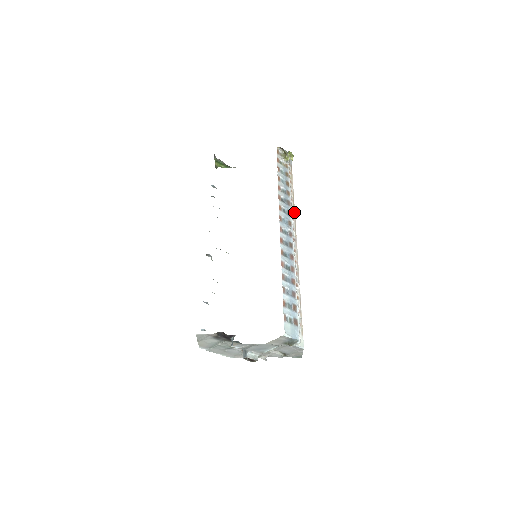
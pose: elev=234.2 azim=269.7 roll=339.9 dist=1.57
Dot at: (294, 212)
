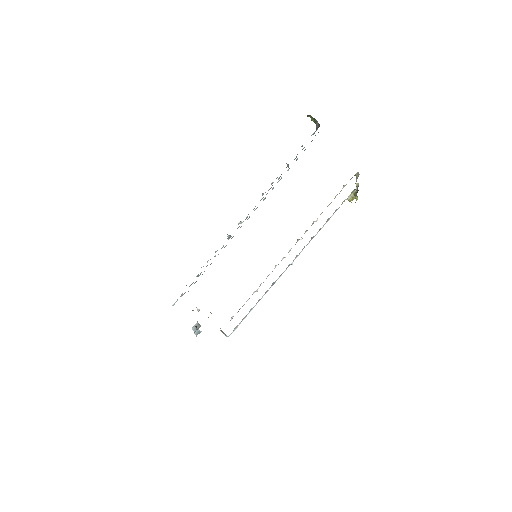
Dot at: occluded
